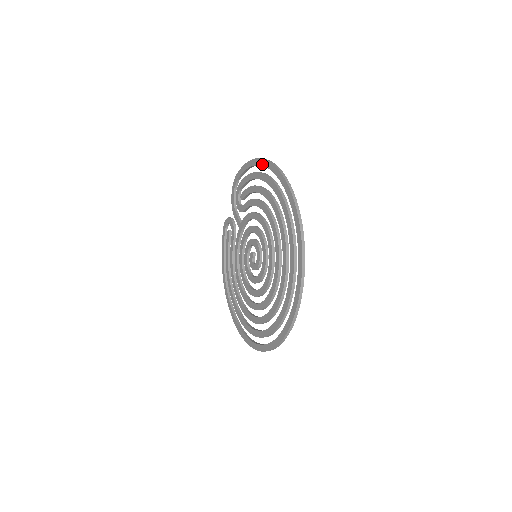
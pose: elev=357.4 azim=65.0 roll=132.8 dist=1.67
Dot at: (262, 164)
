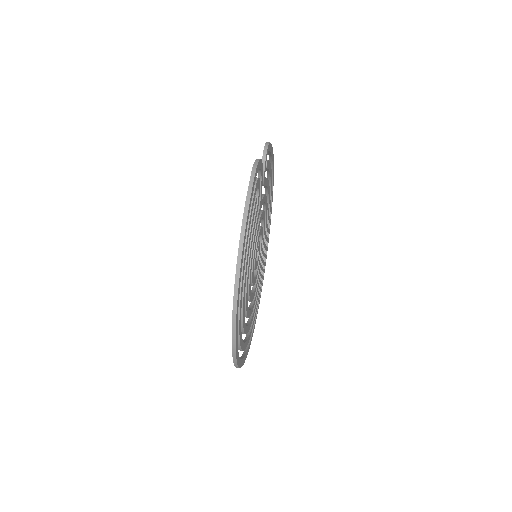
Dot at: (237, 268)
